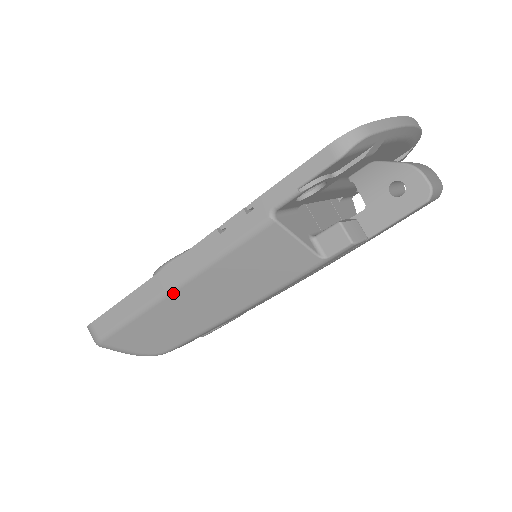
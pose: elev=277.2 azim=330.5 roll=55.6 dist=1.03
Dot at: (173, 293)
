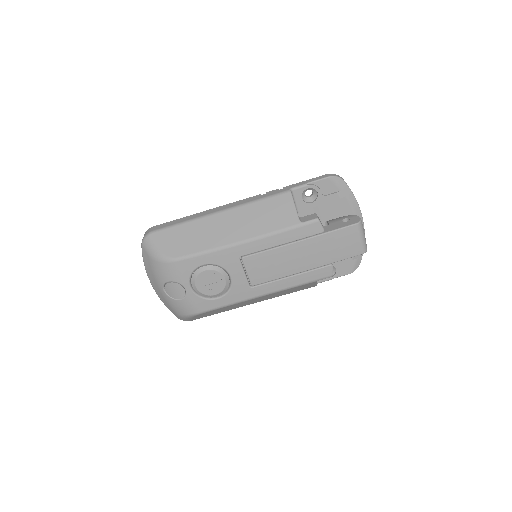
Dot at: (218, 214)
